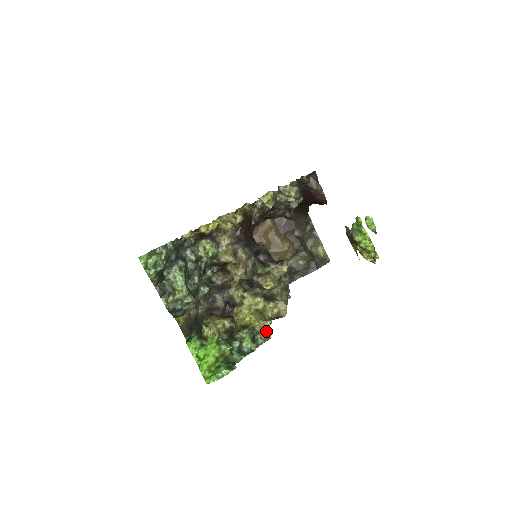
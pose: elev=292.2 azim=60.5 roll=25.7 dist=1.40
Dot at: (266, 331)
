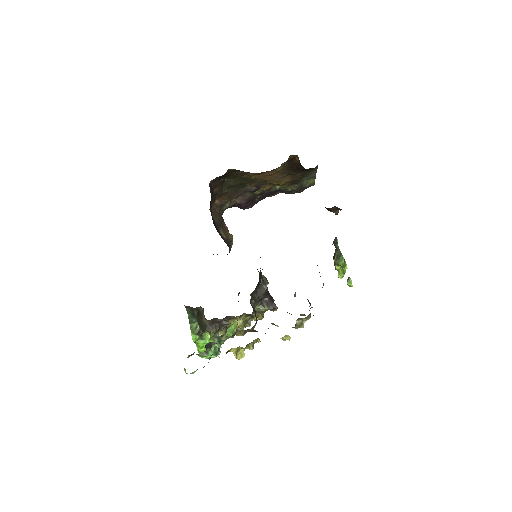
Dot at: occluded
